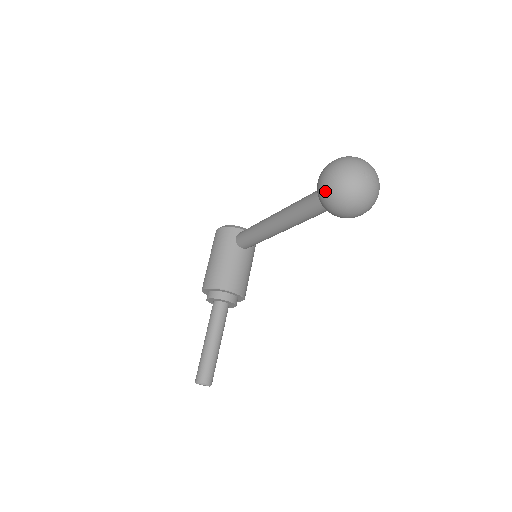
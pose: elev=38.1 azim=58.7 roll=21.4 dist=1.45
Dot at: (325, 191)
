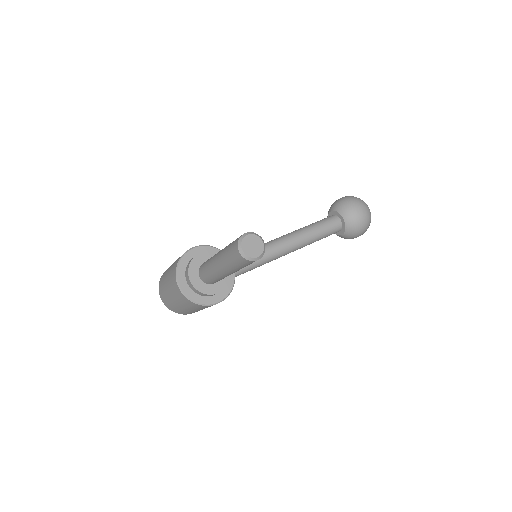
Dot at: (348, 197)
